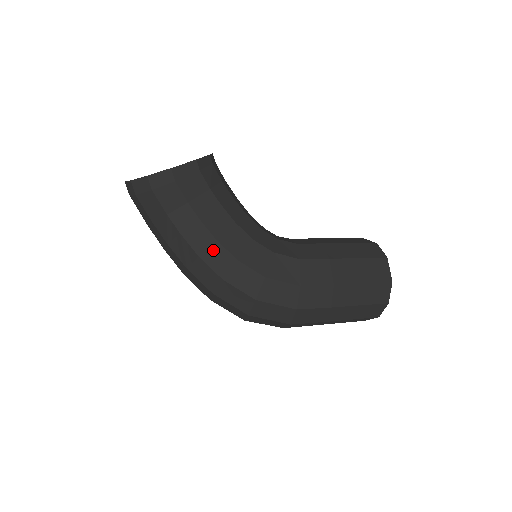
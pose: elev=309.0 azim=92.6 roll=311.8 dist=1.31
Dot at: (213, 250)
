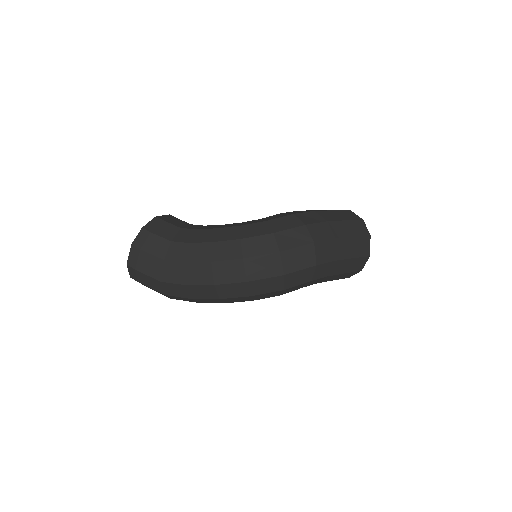
Dot at: (219, 233)
